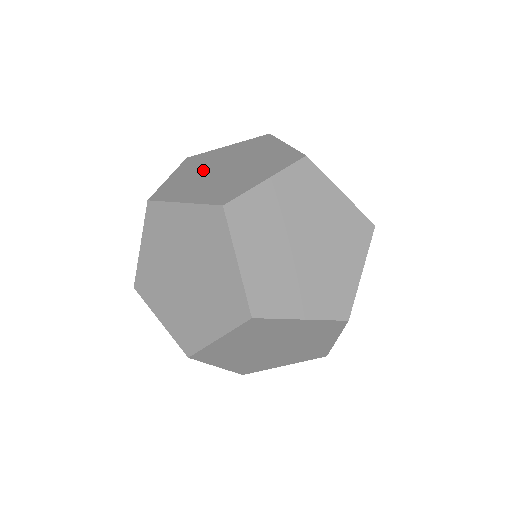
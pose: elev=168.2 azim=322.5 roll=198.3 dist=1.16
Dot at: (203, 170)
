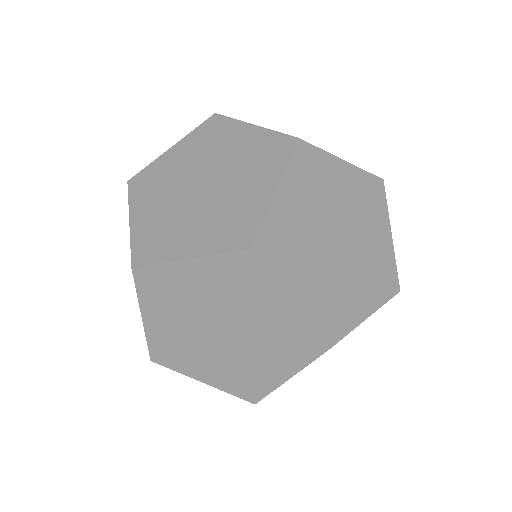
Dot at: occluded
